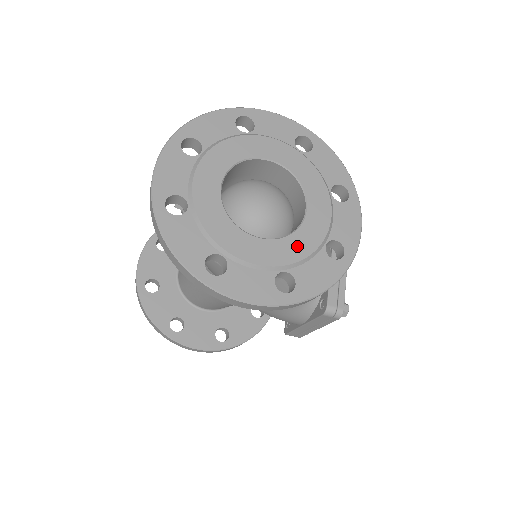
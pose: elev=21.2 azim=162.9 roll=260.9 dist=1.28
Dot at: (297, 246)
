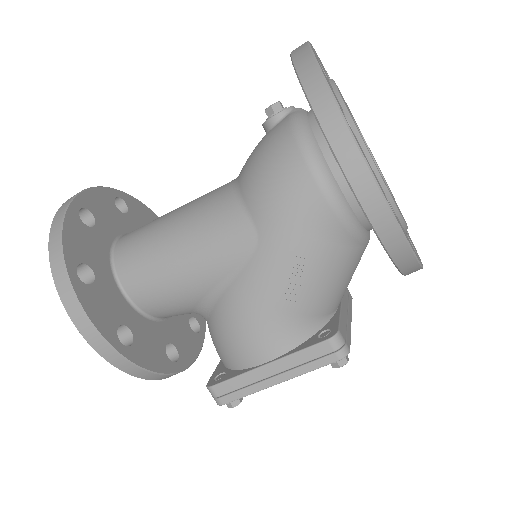
Dot at: occluded
